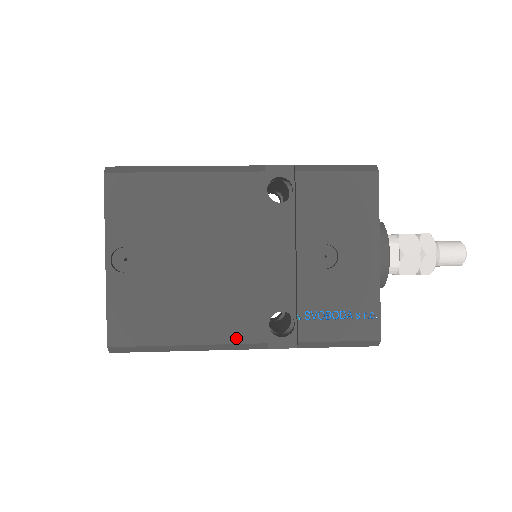
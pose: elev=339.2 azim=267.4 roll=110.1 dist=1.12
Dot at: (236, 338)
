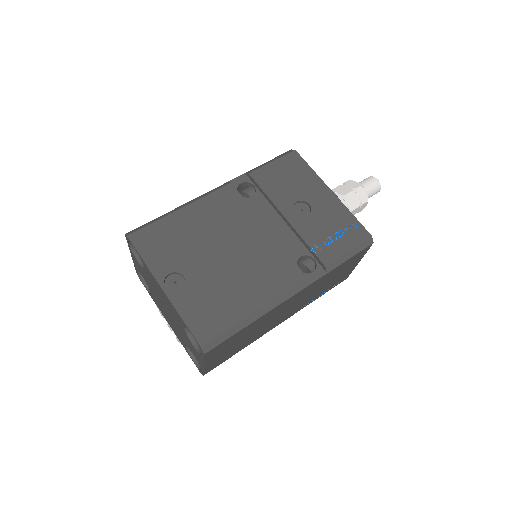
Dot at: (285, 287)
